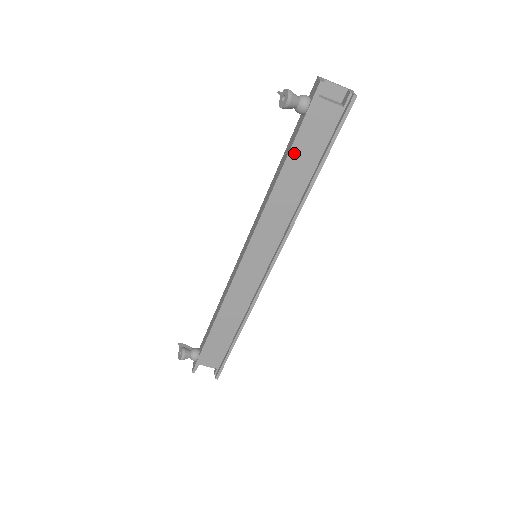
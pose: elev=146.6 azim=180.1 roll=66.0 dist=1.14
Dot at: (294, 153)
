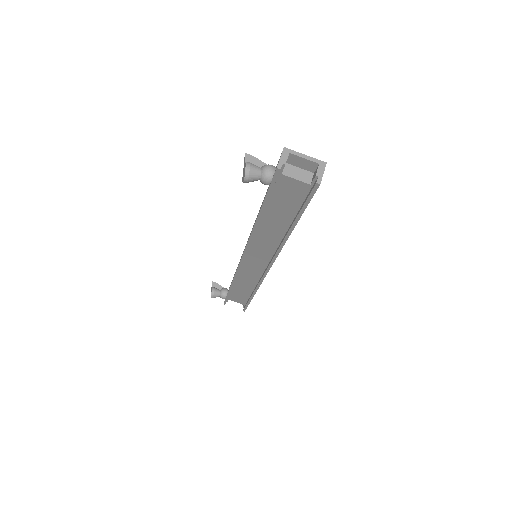
Dot at: (268, 207)
